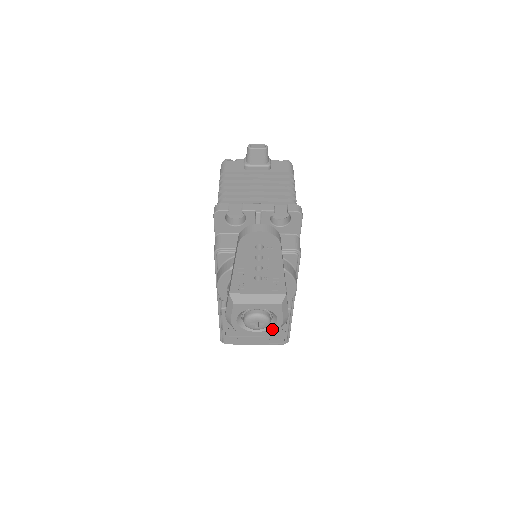
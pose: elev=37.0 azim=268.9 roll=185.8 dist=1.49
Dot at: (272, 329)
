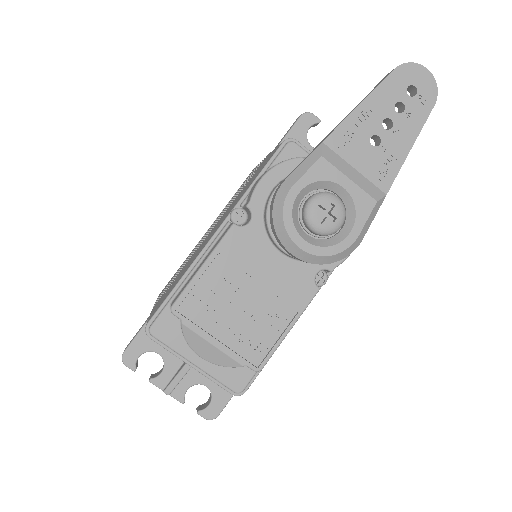
Dot at: (329, 249)
